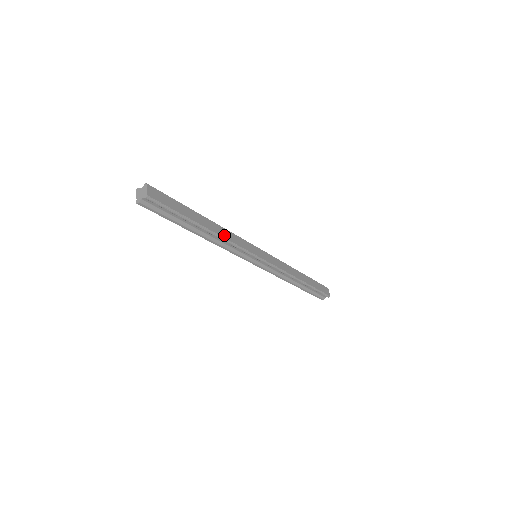
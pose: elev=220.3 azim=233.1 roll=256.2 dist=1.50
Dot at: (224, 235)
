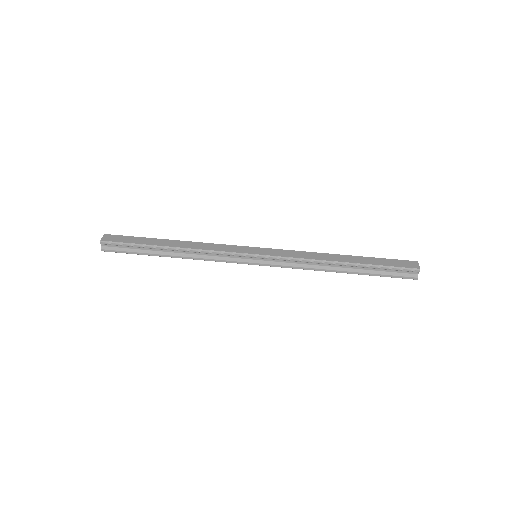
Dot at: (194, 247)
